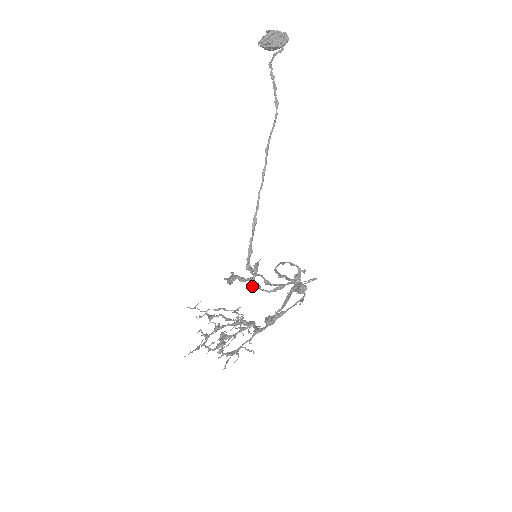
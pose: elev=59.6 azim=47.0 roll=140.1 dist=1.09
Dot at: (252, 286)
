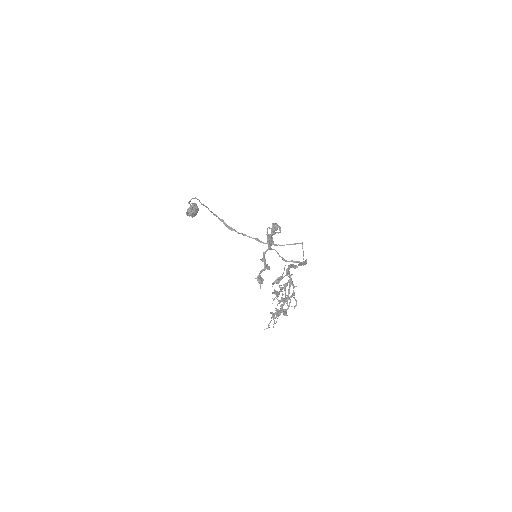
Dot at: (262, 260)
